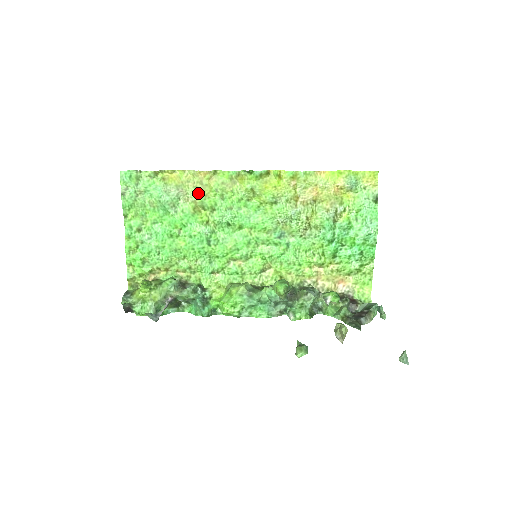
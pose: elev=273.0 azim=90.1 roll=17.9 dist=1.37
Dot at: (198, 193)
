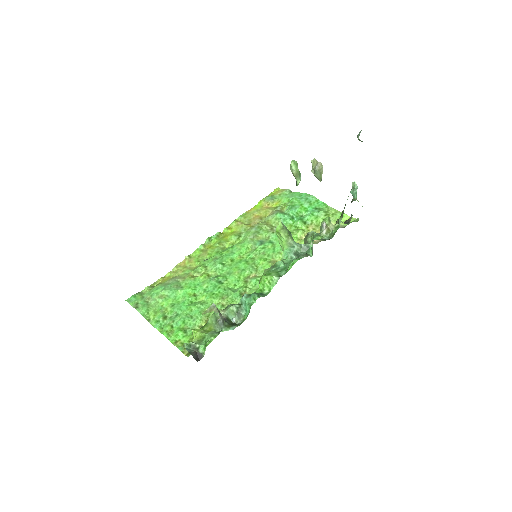
Dot at: (188, 272)
